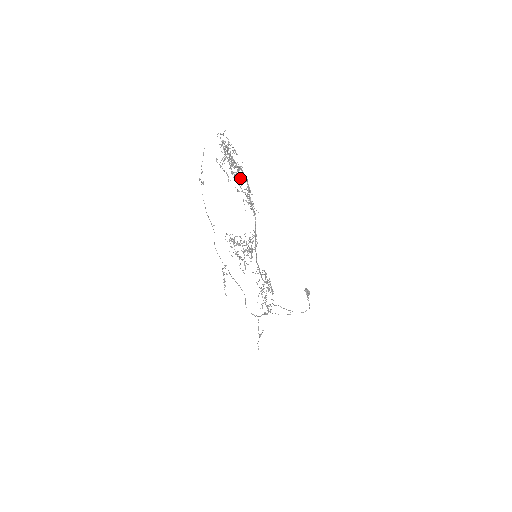
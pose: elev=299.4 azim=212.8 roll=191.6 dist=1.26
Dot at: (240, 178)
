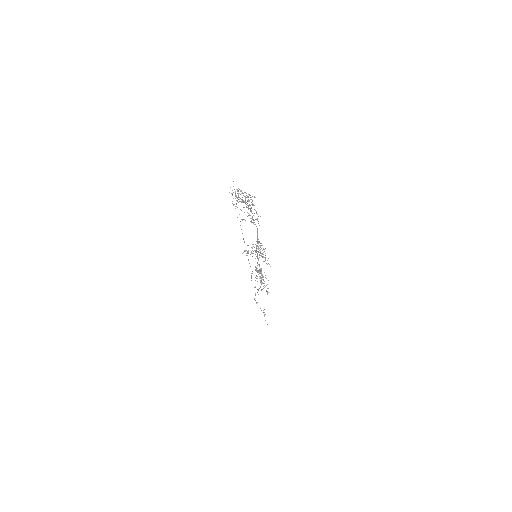
Dot at: occluded
